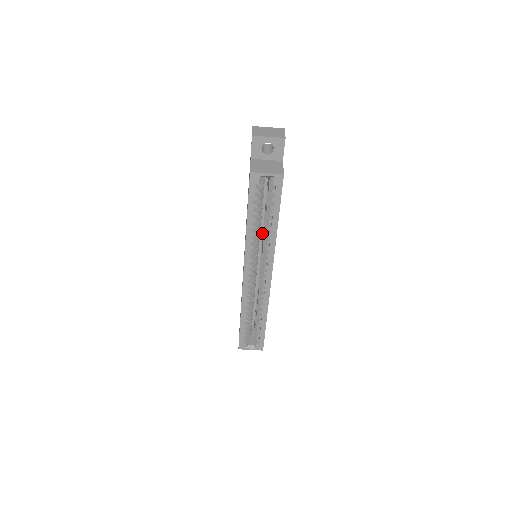
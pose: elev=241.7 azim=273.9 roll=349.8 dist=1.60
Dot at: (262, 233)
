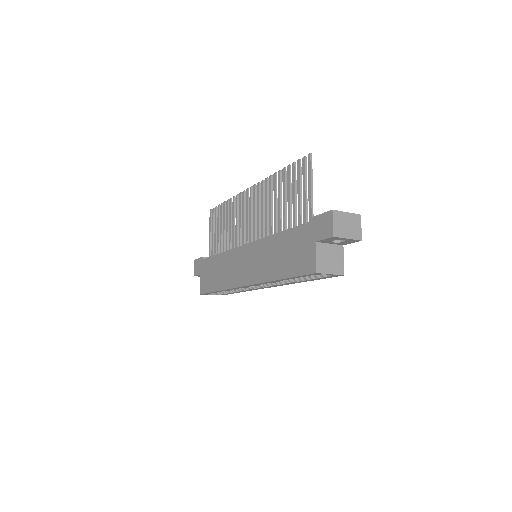
Dot at: occluded
